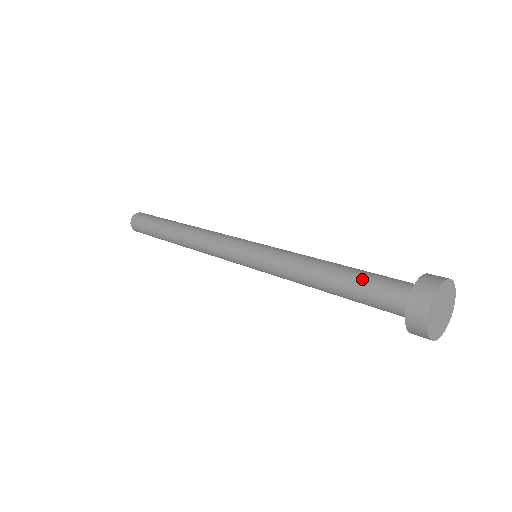
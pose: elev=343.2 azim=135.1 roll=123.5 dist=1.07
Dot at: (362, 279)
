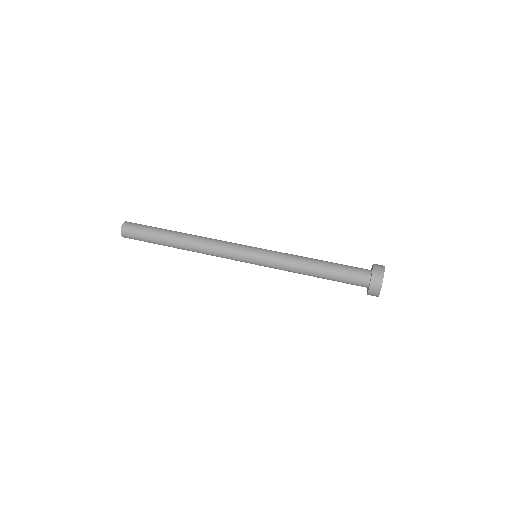
Dot at: (339, 271)
